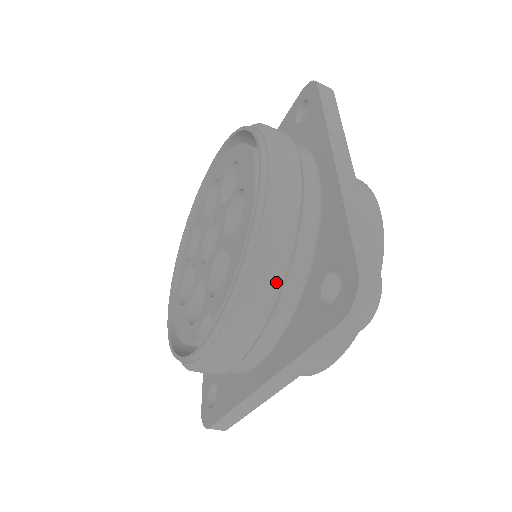
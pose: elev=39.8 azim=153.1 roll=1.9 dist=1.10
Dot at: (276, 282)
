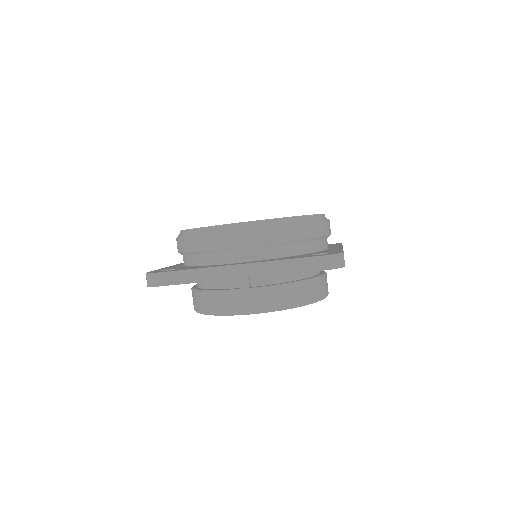
Dot at: (298, 236)
